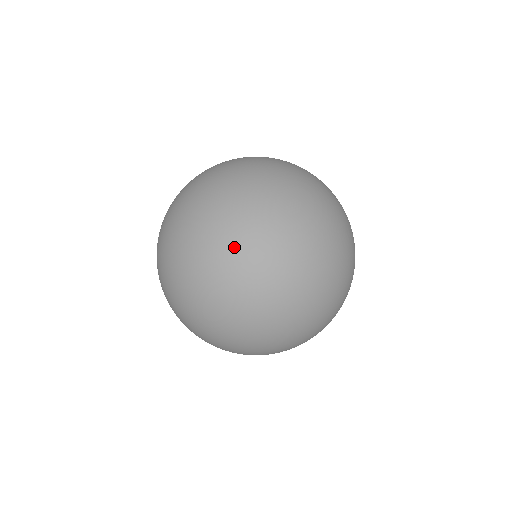
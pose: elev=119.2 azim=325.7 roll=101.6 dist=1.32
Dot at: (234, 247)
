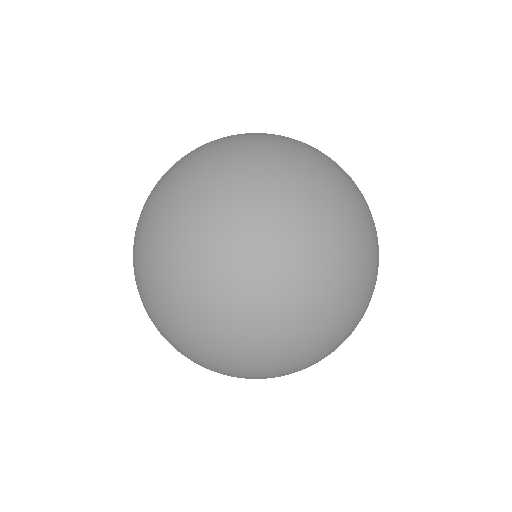
Dot at: (285, 374)
